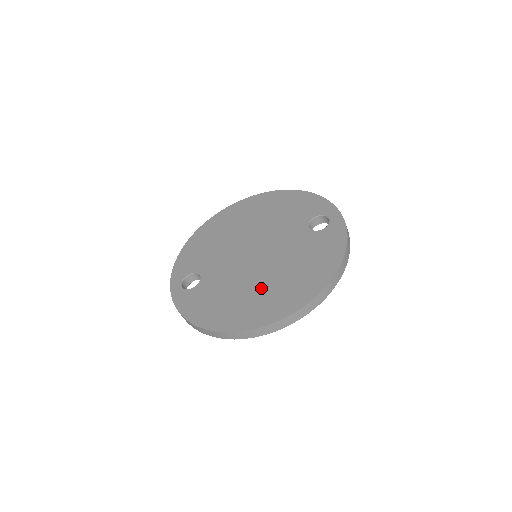
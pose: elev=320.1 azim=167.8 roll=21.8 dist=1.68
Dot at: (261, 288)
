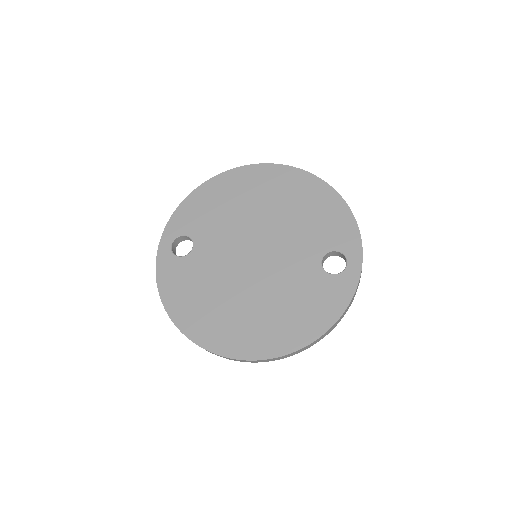
Dot at: (239, 307)
